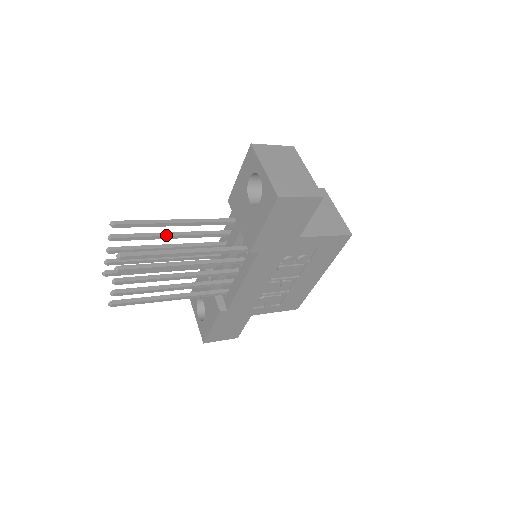
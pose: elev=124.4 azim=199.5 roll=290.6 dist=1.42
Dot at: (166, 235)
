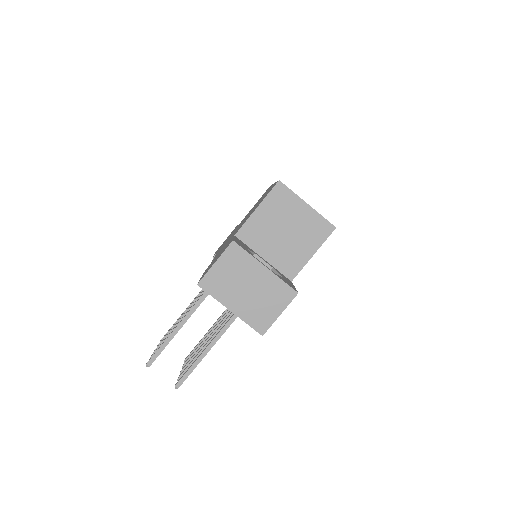
Dot at: occluded
